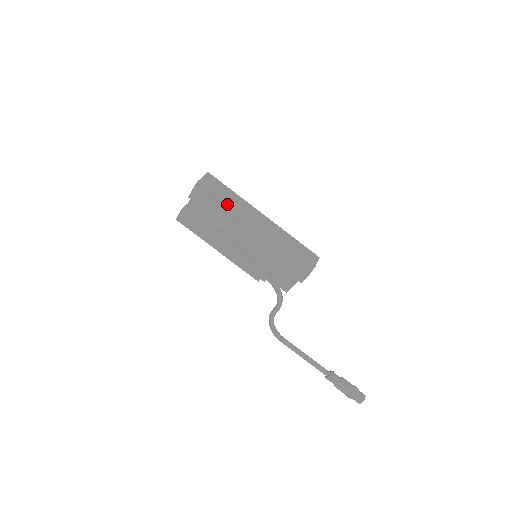
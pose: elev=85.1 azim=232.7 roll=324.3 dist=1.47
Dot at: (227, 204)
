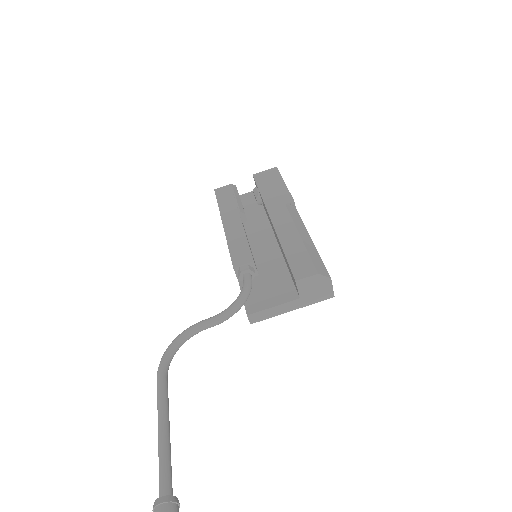
Dot at: occluded
